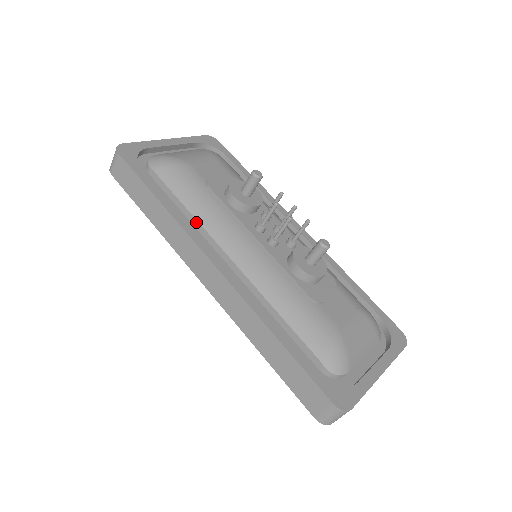
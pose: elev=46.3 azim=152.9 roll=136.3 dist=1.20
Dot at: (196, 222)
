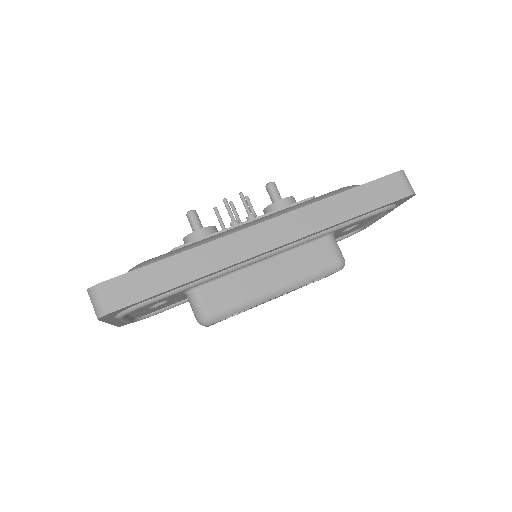
Dot at: occluded
